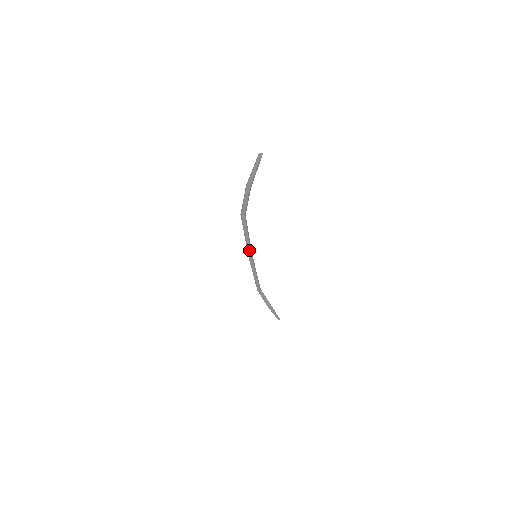
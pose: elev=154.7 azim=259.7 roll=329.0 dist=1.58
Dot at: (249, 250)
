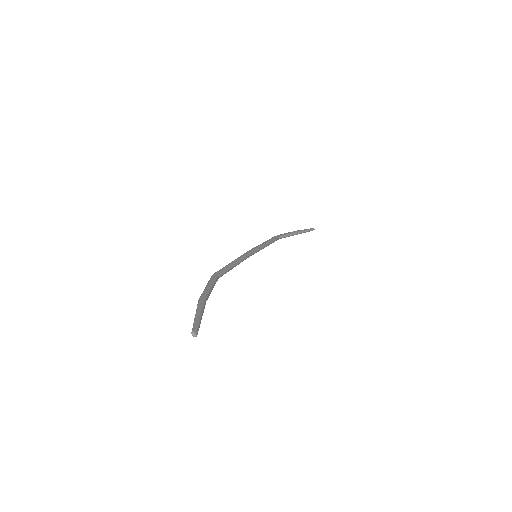
Dot at: occluded
